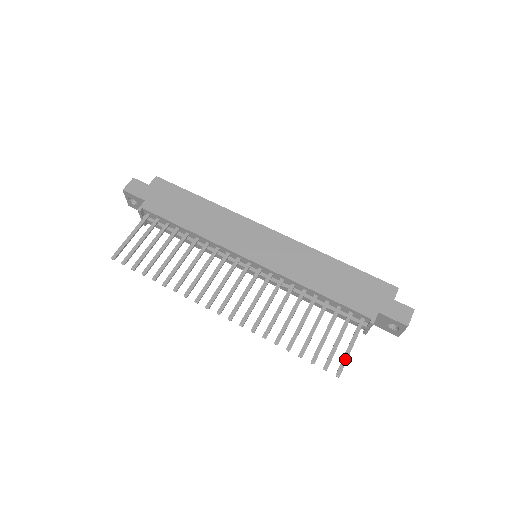
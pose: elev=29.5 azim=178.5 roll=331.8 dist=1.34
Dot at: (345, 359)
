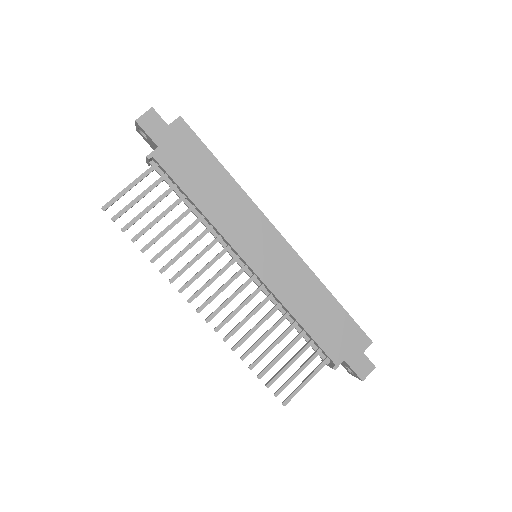
Dot at: (296, 392)
